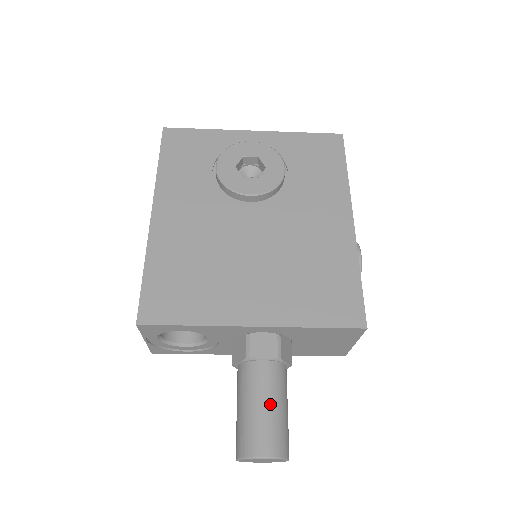
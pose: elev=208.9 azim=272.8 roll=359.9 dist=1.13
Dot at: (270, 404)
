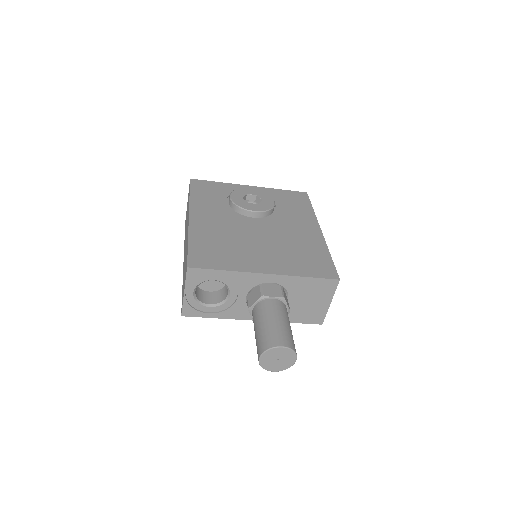
Dot at: (281, 320)
